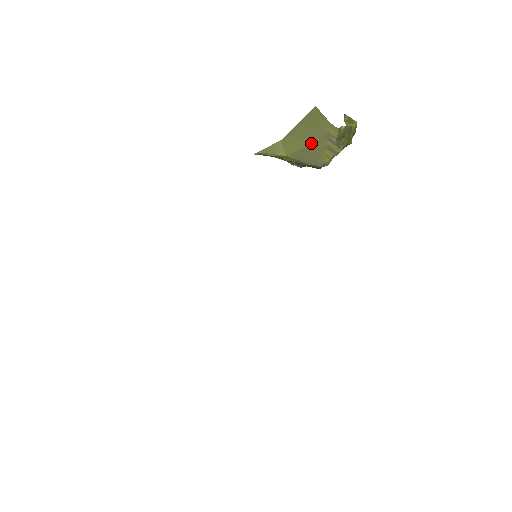
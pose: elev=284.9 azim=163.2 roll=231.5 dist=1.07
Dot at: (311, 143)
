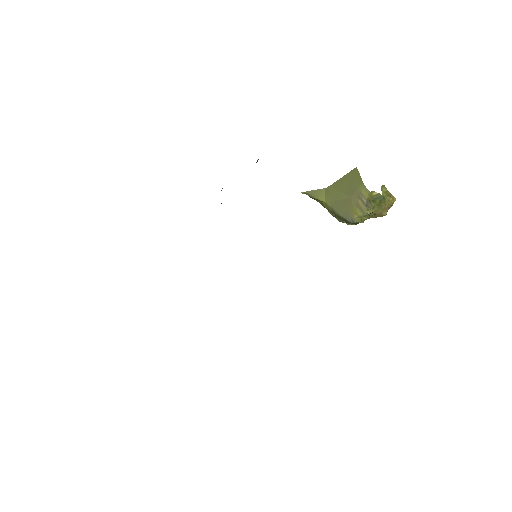
Dot at: (346, 197)
